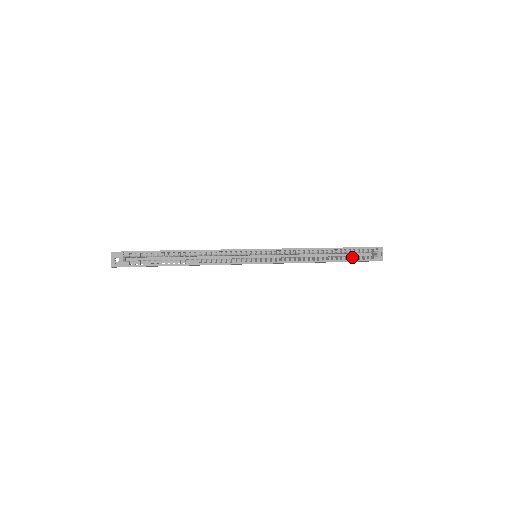
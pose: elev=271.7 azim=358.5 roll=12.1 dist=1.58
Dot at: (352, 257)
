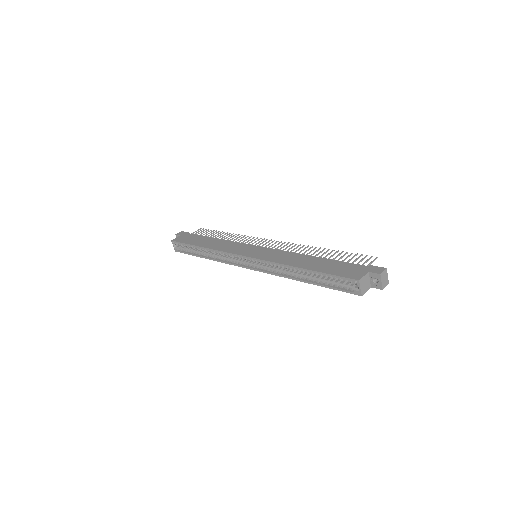
Dot at: (330, 283)
